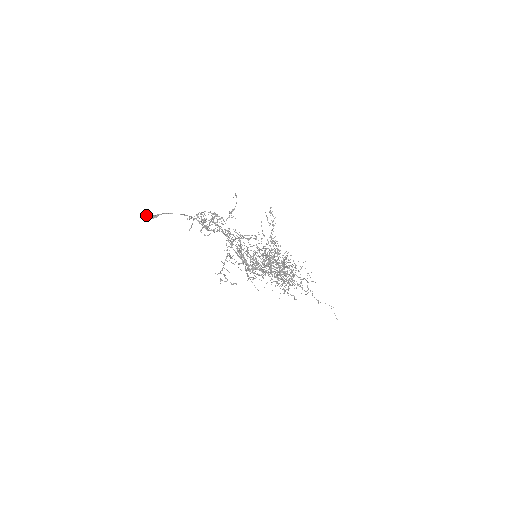
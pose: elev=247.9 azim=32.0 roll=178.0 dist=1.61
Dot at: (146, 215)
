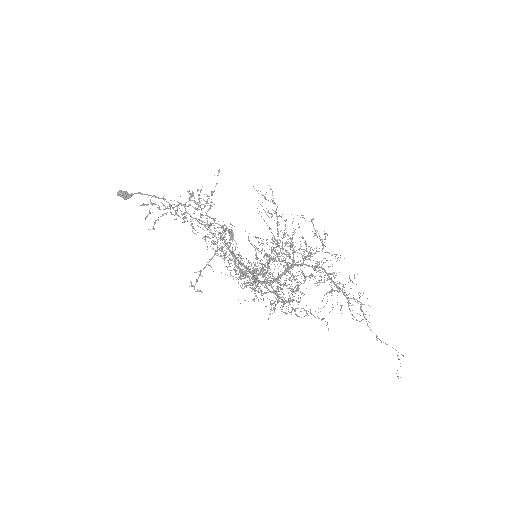
Dot at: (119, 194)
